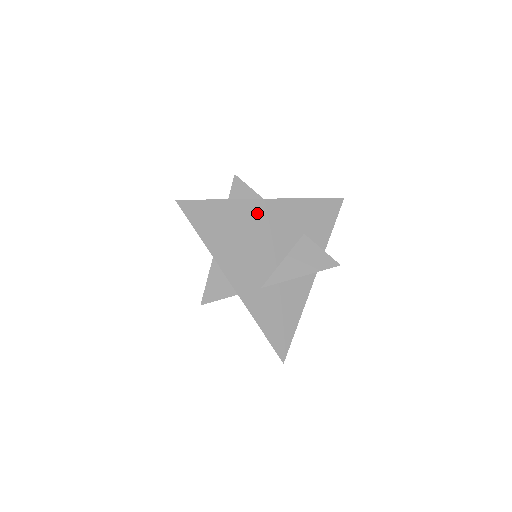
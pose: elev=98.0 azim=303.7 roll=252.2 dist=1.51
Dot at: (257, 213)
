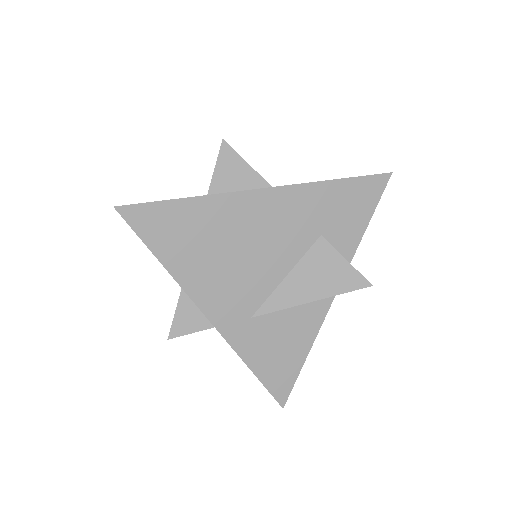
Dot at: (245, 212)
